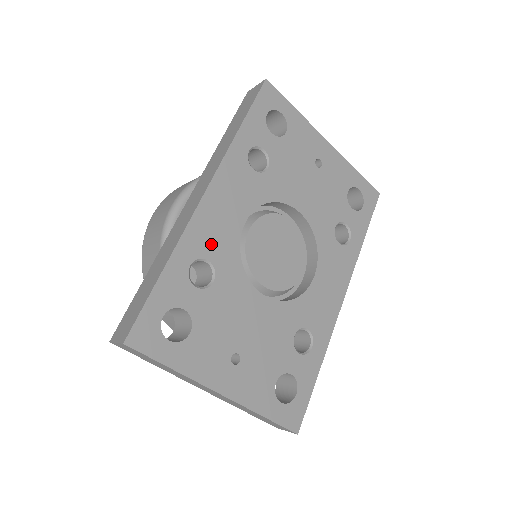
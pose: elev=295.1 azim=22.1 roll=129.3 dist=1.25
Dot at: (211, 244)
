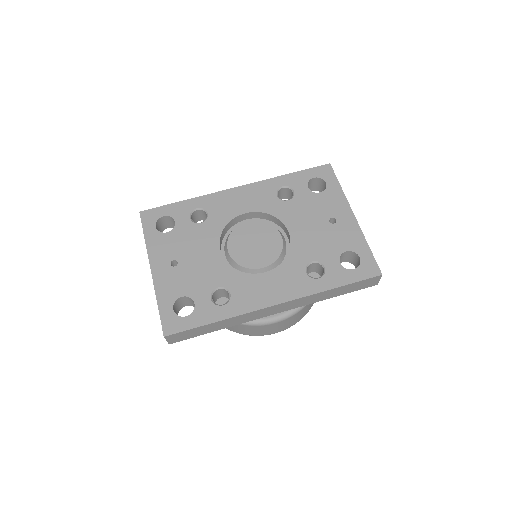
Dot at: (217, 208)
